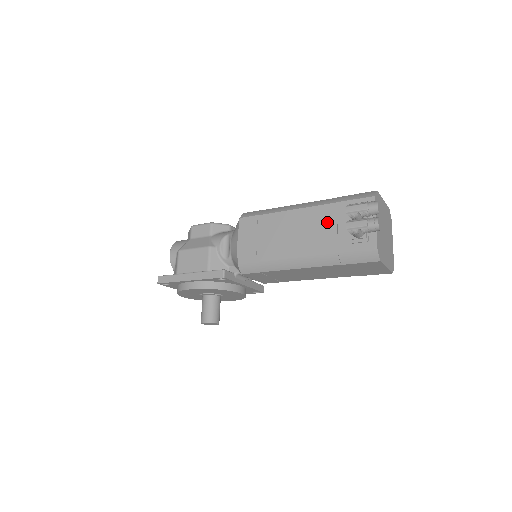
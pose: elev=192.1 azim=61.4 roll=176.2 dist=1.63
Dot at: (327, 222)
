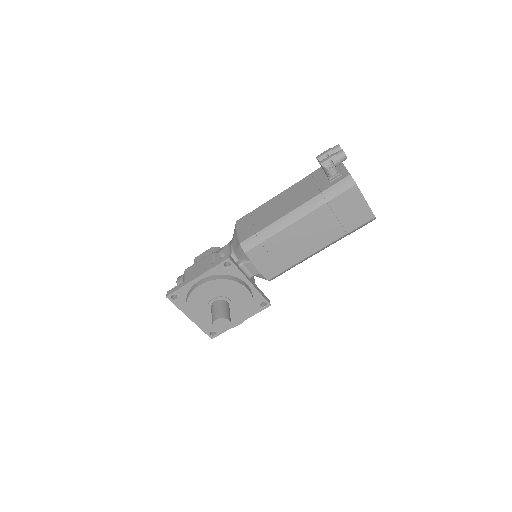
Dot at: (307, 185)
